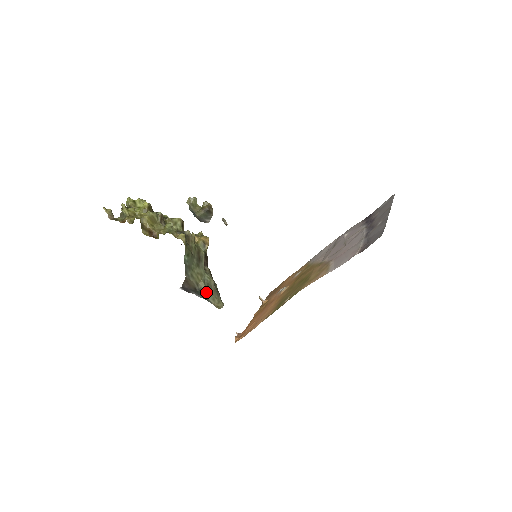
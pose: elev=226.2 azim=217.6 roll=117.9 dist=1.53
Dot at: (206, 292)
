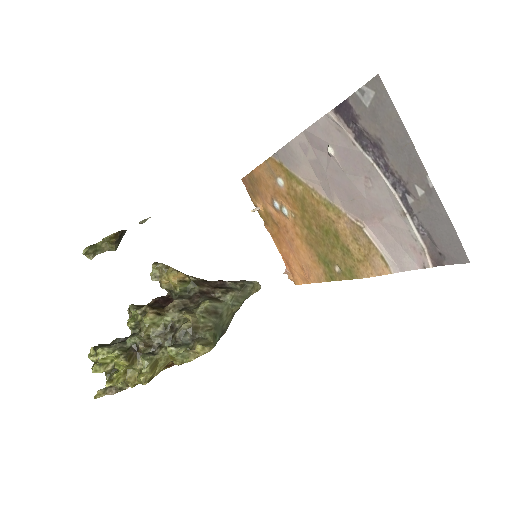
Dot at: occluded
